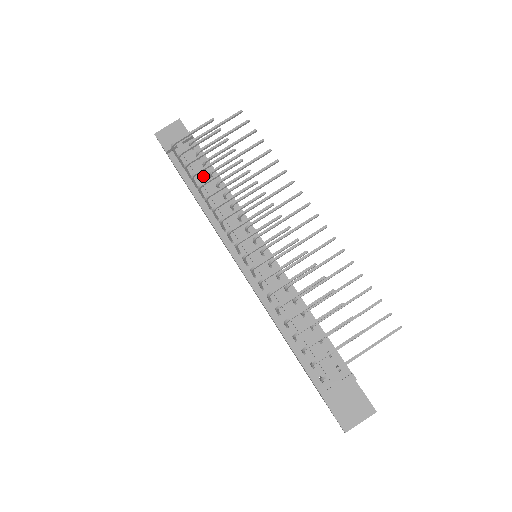
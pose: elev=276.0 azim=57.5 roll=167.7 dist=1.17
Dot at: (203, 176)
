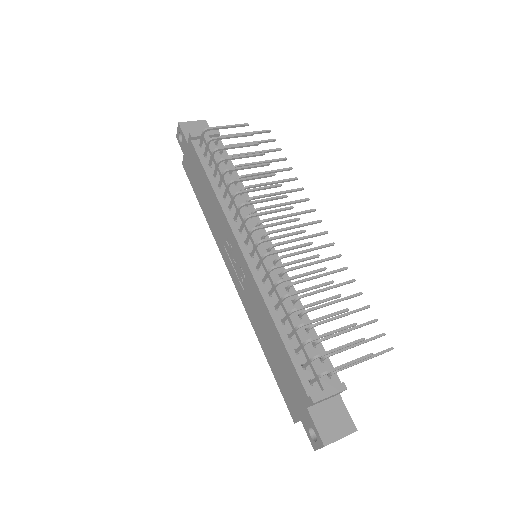
Dot at: (224, 168)
